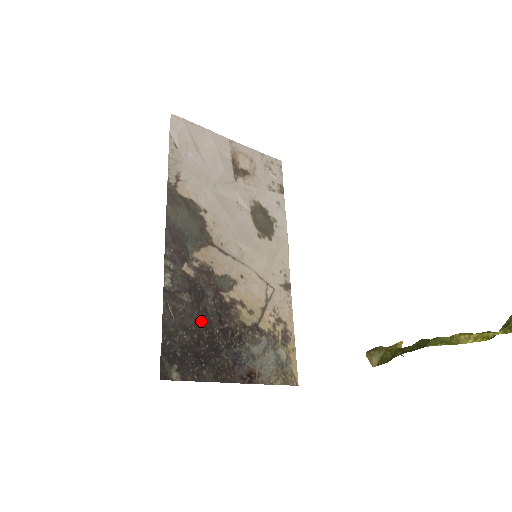
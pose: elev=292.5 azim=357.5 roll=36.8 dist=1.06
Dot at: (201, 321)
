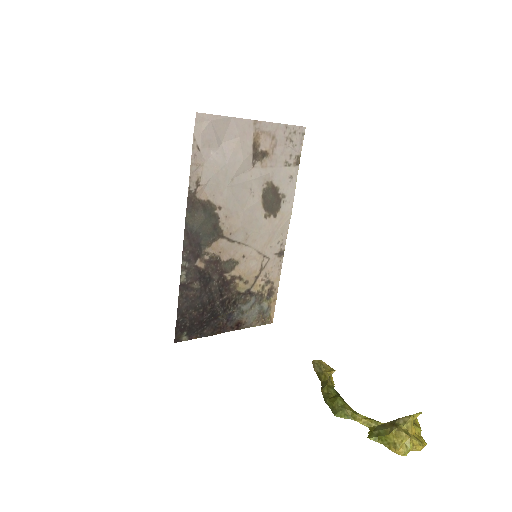
Dot at: (206, 300)
